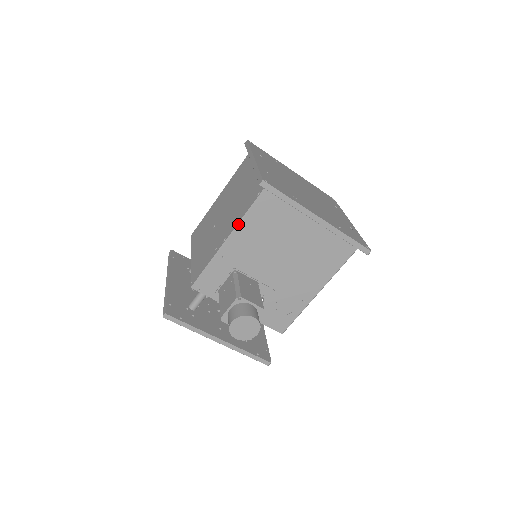
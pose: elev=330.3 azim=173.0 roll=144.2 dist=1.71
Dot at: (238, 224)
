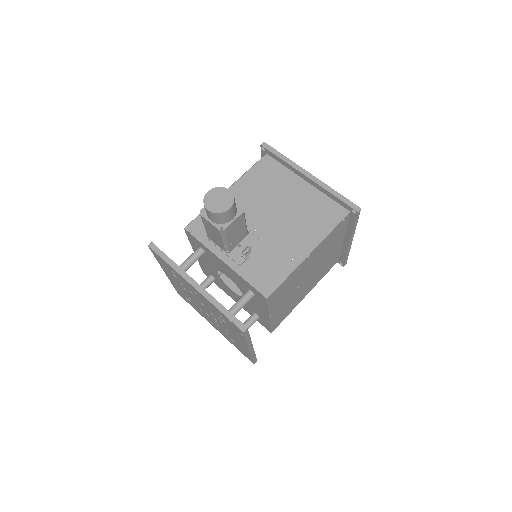
Dot at: (239, 178)
